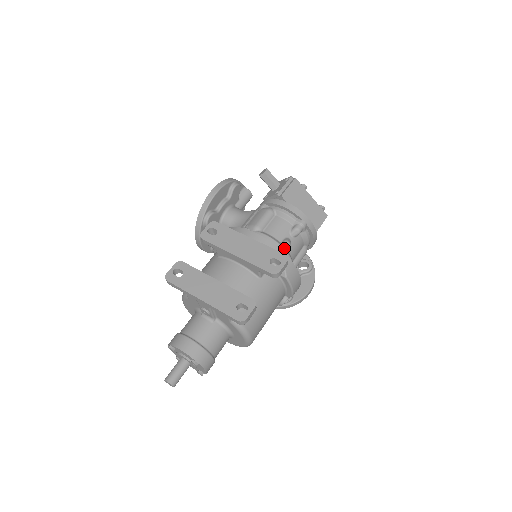
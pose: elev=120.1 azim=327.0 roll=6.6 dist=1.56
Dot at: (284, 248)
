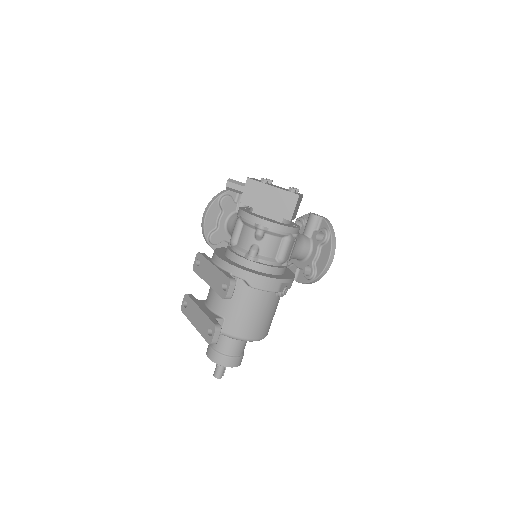
Dot at: (248, 258)
